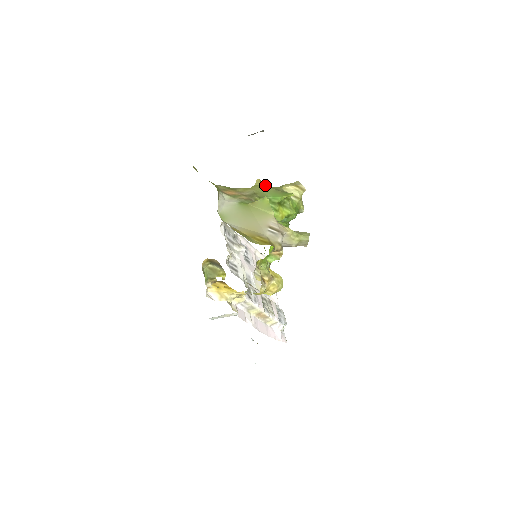
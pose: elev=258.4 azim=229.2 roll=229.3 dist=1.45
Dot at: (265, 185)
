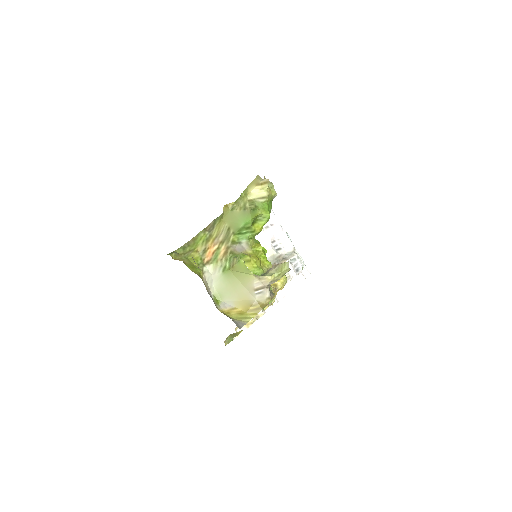
Dot at: (232, 207)
